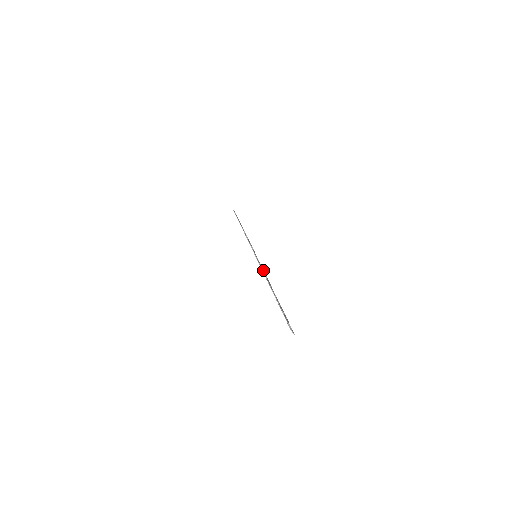
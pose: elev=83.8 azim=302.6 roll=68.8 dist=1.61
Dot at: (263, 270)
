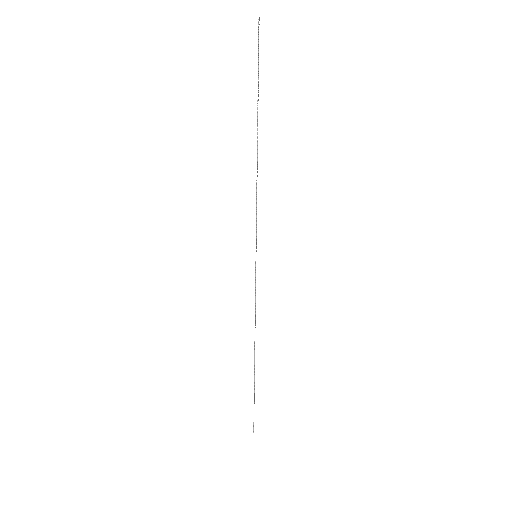
Dot at: occluded
